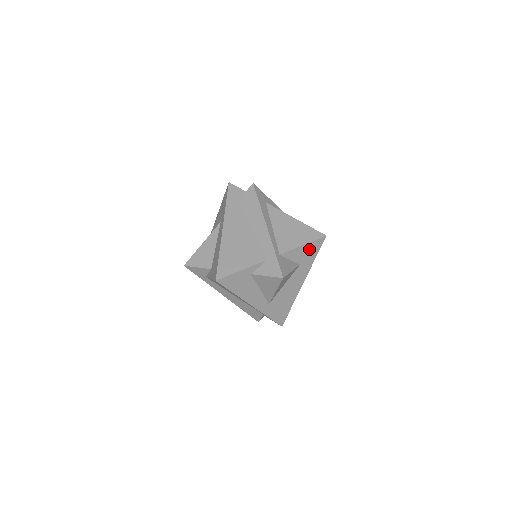
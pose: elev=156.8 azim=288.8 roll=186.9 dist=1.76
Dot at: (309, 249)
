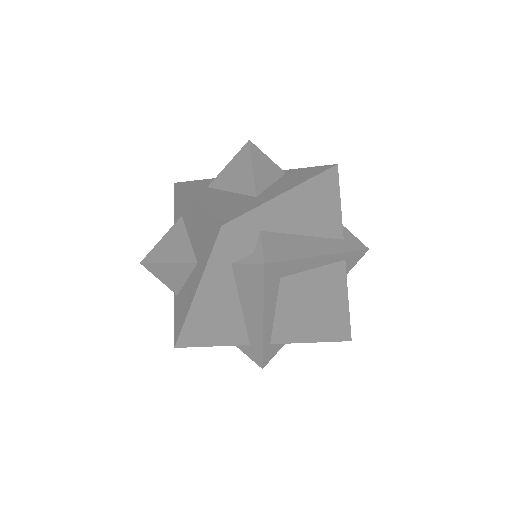
Dot at: occluded
